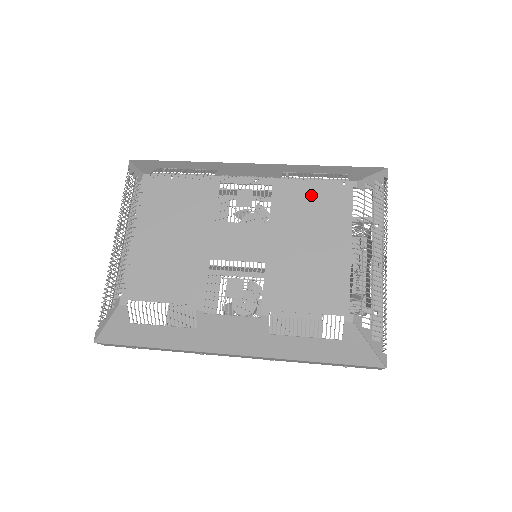
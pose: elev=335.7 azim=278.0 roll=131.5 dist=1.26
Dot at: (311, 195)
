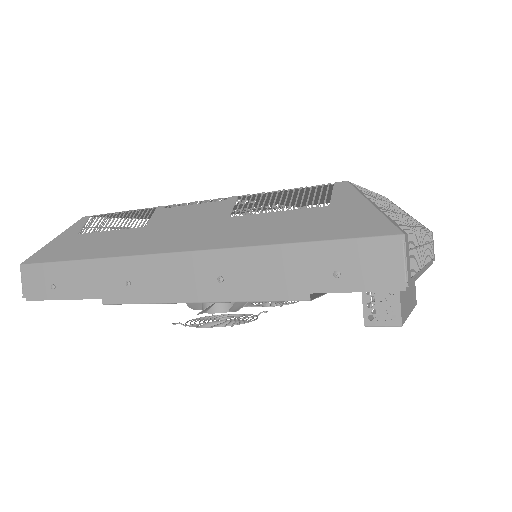
Dot at: occluded
